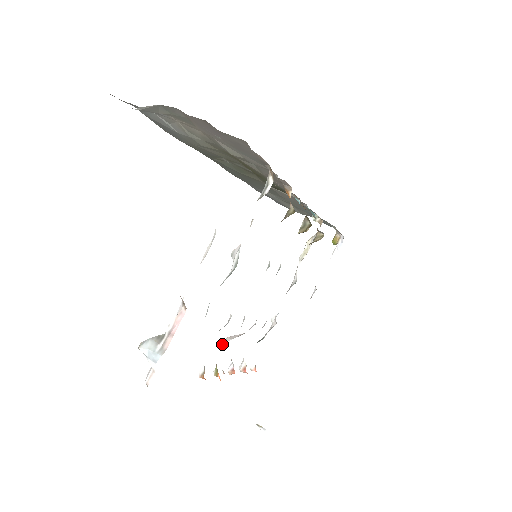
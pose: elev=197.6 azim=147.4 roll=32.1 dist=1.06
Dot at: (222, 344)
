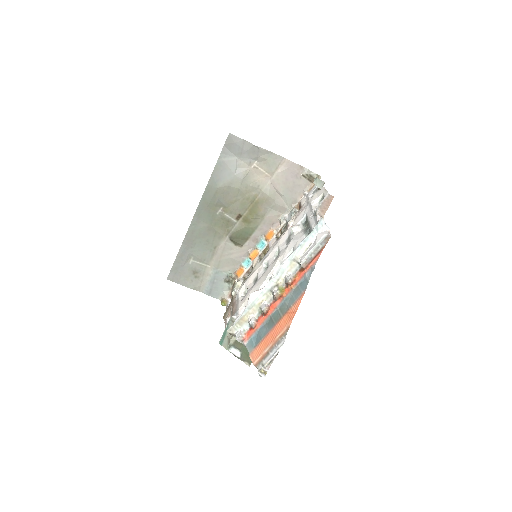
Dot at: (262, 288)
